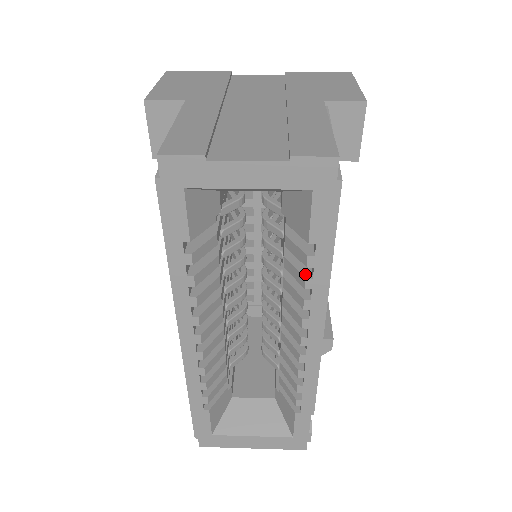
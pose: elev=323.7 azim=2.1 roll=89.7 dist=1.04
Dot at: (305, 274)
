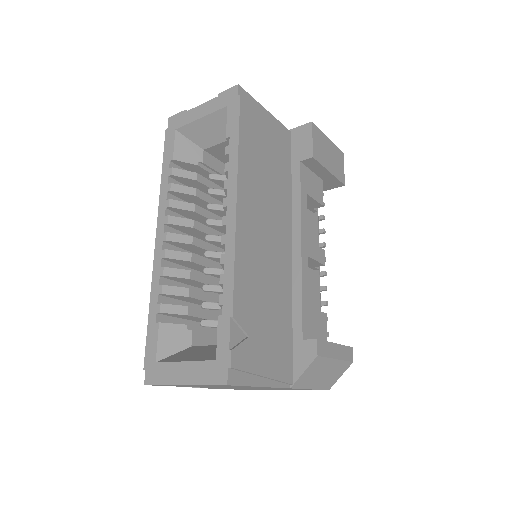
Dot at: (228, 165)
